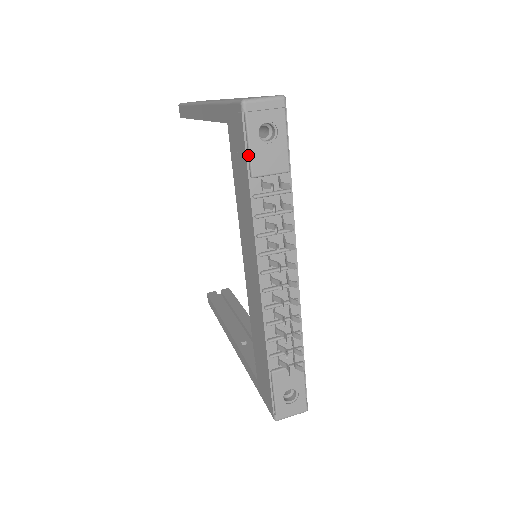
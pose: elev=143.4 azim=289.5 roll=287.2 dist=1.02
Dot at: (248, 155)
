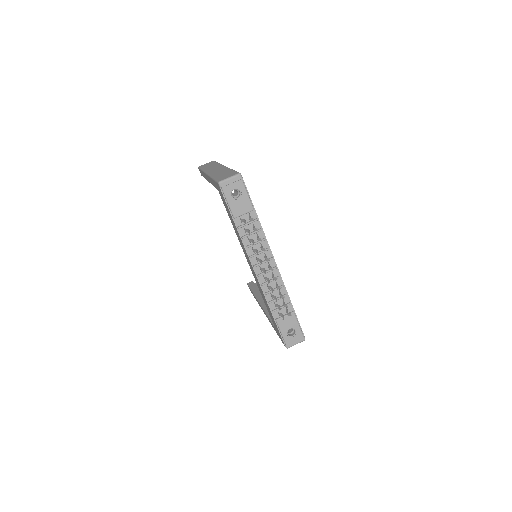
Dot at: (229, 208)
